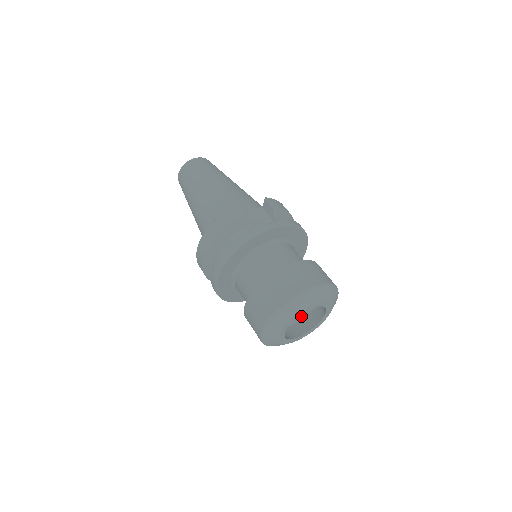
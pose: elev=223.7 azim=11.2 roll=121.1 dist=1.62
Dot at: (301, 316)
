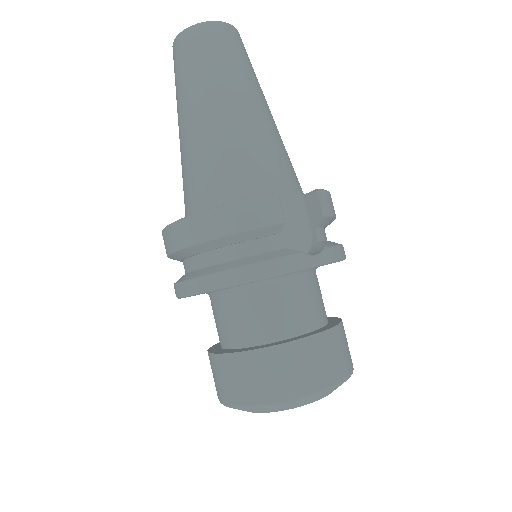
Dot at: occluded
